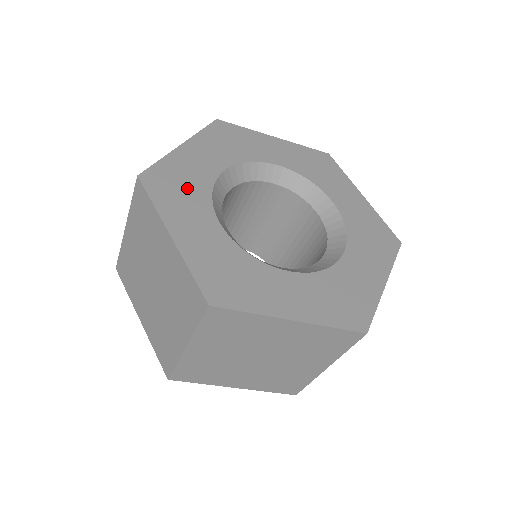
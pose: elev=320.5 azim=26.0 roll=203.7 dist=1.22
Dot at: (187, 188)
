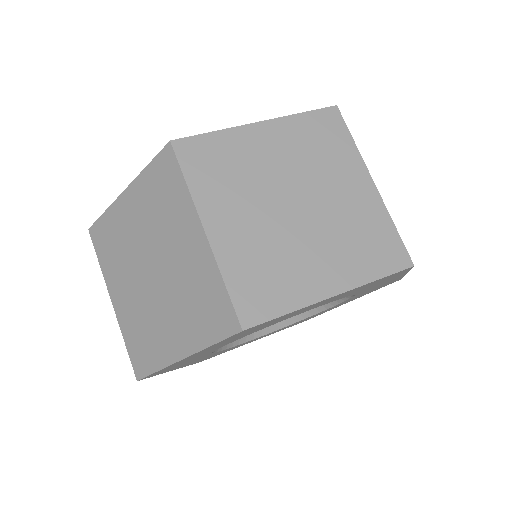
Dot at: occluded
